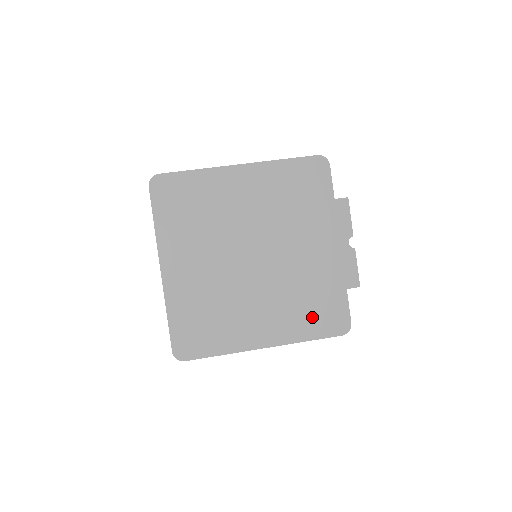
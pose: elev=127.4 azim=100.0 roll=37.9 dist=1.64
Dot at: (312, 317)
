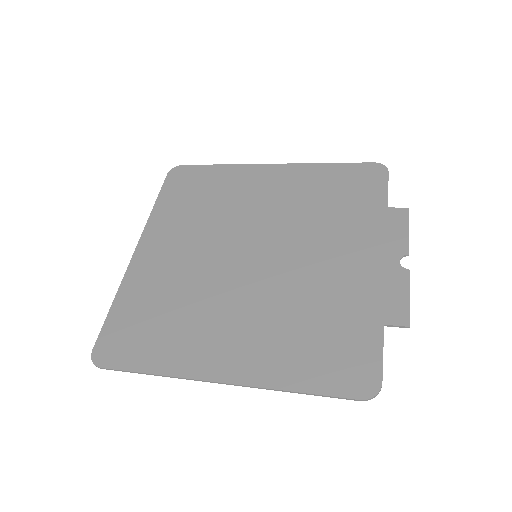
Dot at: (312, 354)
